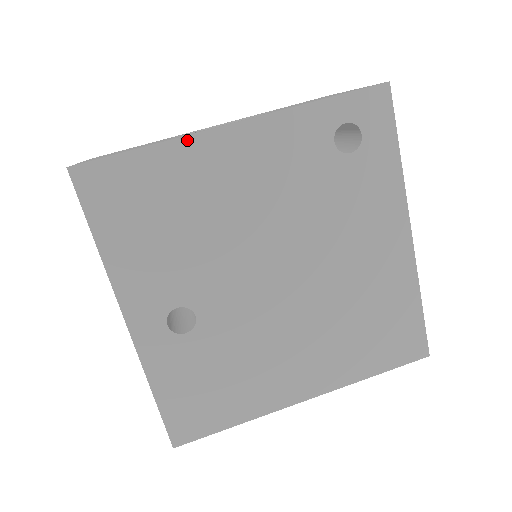
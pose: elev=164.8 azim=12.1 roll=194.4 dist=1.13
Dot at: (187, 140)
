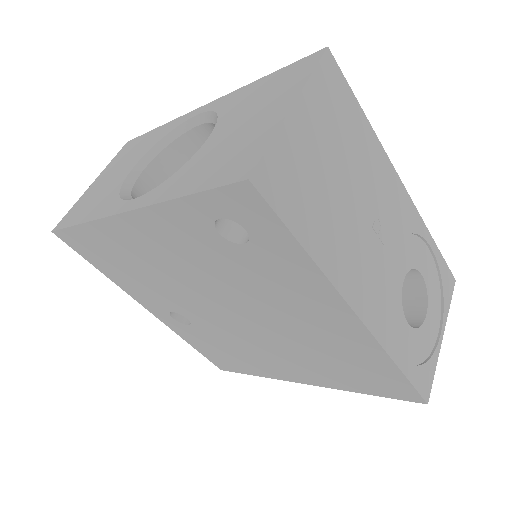
Dot at: (100, 222)
